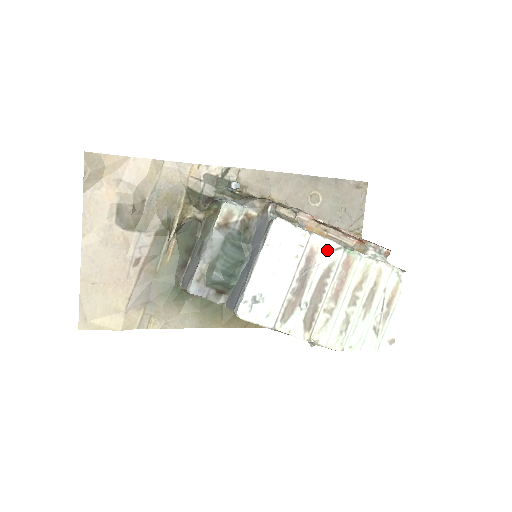
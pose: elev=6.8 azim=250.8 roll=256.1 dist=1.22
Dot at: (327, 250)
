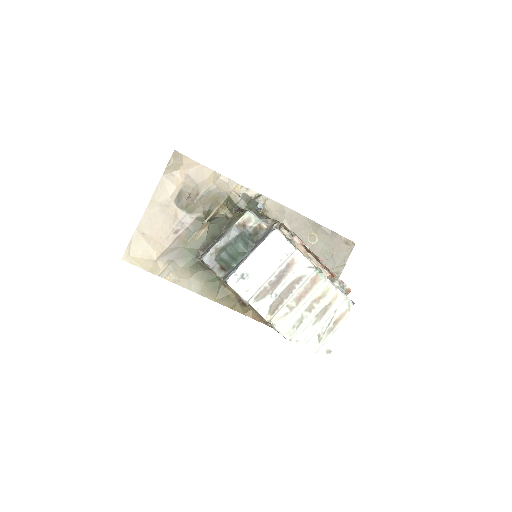
Dot at: (303, 265)
